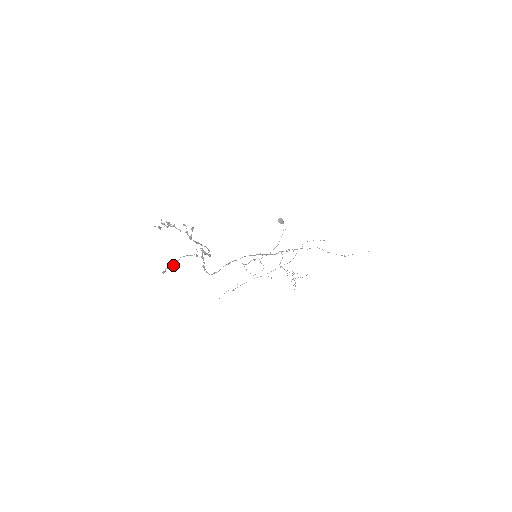
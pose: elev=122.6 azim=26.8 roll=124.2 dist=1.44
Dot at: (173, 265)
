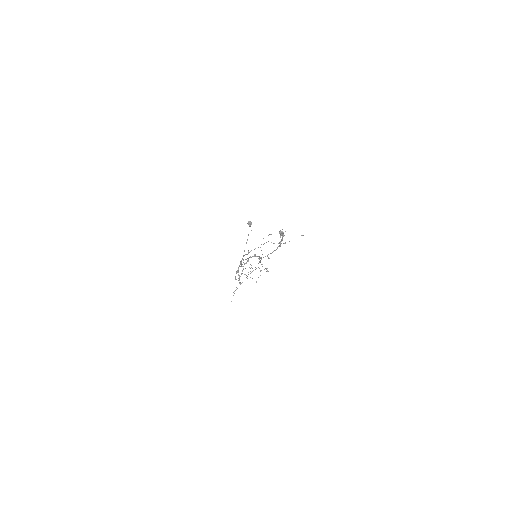
Dot at: occluded
